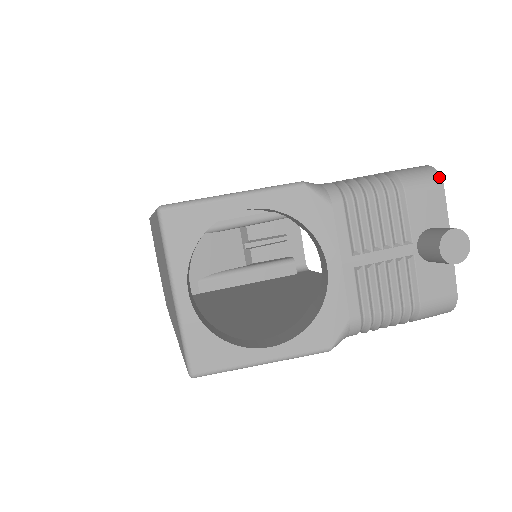
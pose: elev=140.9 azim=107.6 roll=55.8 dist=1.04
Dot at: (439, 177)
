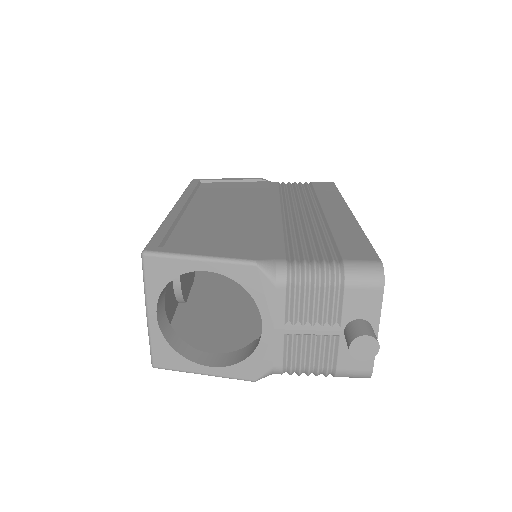
Dot at: (382, 280)
